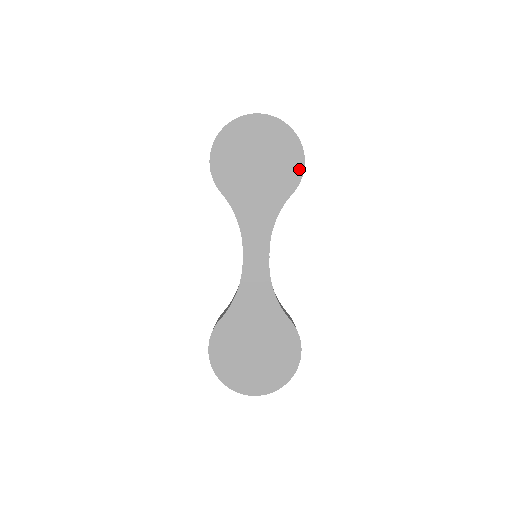
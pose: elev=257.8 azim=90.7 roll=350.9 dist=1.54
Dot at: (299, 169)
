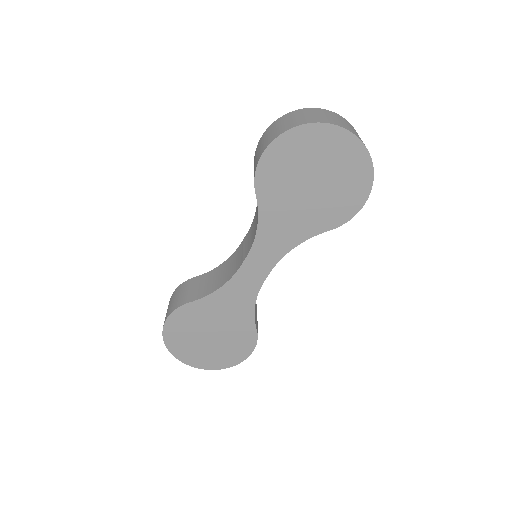
Dot at: (352, 211)
